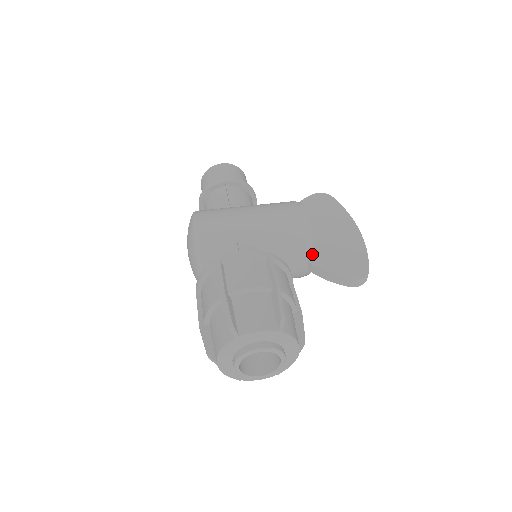
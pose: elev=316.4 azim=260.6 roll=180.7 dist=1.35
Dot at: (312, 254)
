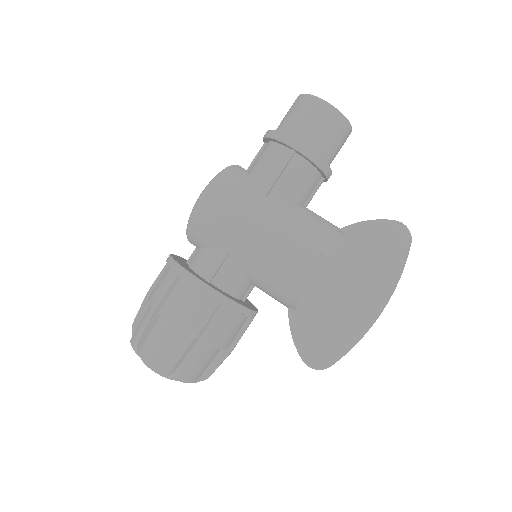
Dot at: (295, 308)
